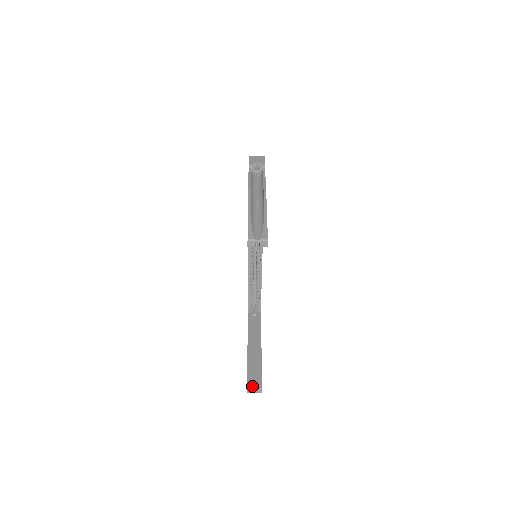
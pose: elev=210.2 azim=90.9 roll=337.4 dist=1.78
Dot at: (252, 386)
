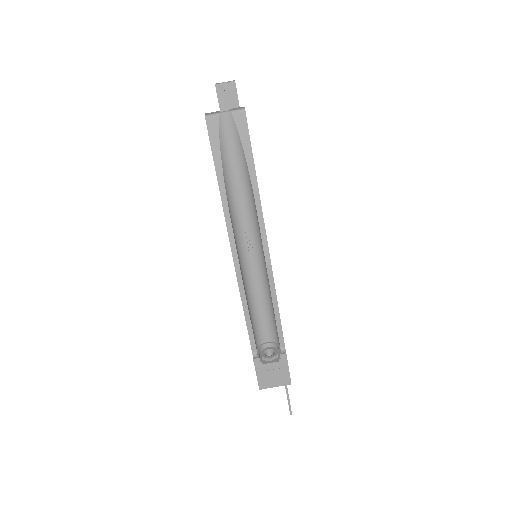
Dot at: occluded
